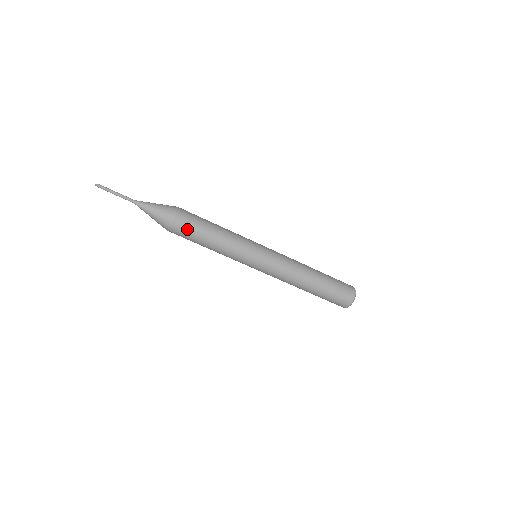
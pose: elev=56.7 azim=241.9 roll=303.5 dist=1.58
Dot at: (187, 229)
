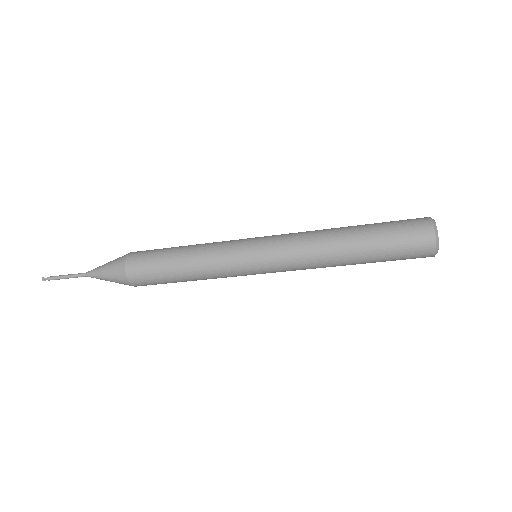
Dot at: (155, 284)
